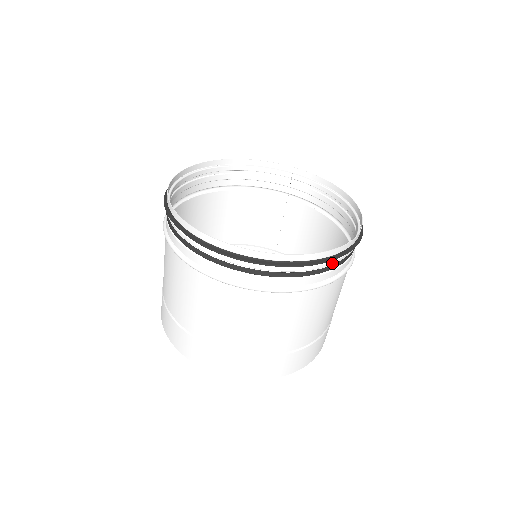
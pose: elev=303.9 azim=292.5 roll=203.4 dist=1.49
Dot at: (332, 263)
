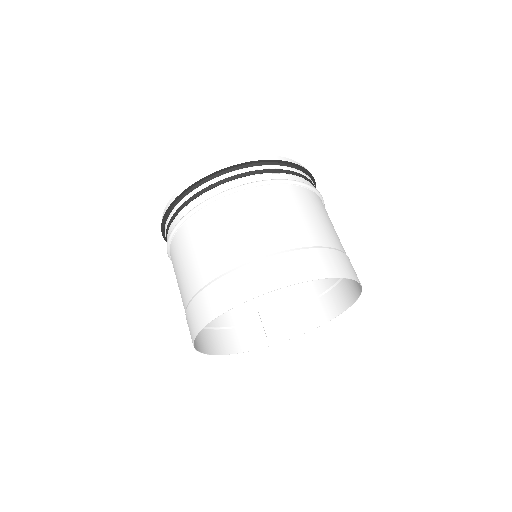
Dot at: (312, 181)
